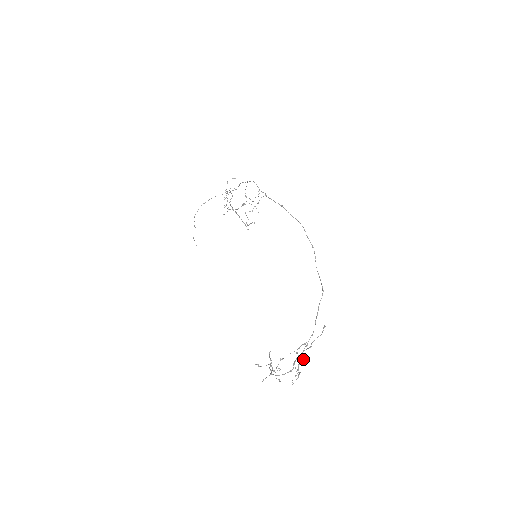
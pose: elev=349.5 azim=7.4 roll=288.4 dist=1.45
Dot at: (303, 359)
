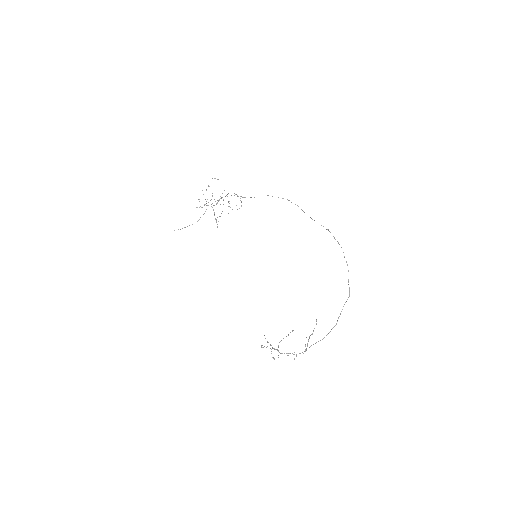
Dot at: occluded
